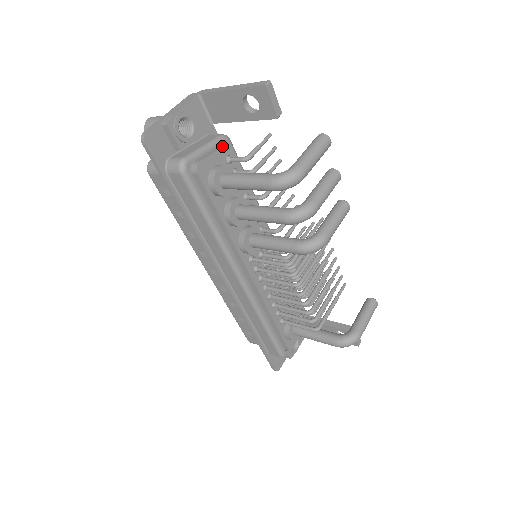
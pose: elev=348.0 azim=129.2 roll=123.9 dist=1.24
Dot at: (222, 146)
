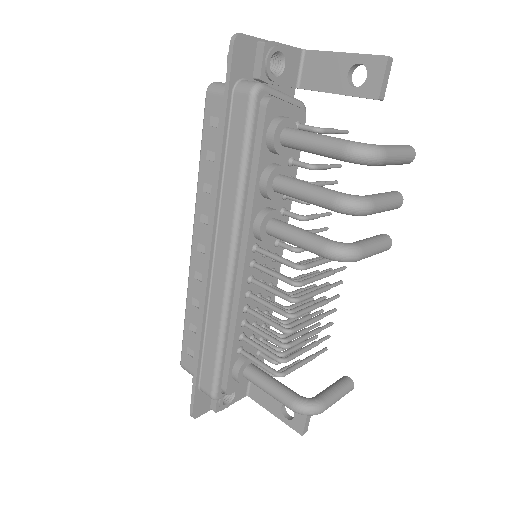
Dot at: (299, 107)
